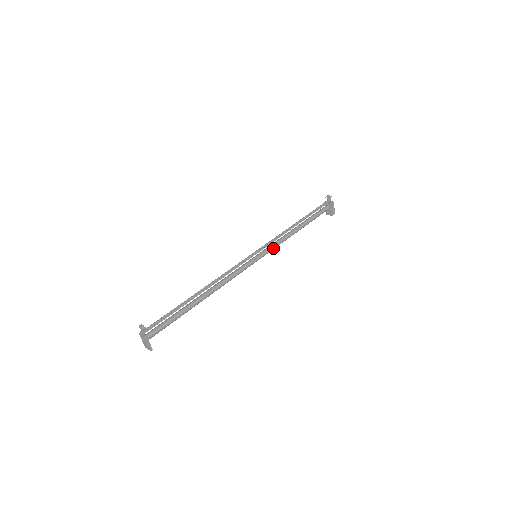
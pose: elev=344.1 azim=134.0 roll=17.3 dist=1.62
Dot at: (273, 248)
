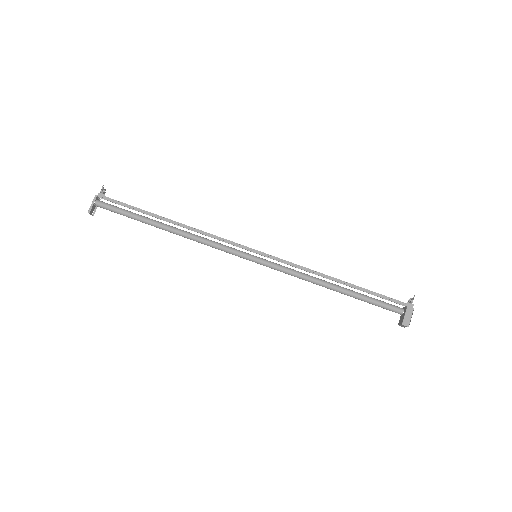
Dot at: (282, 268)
